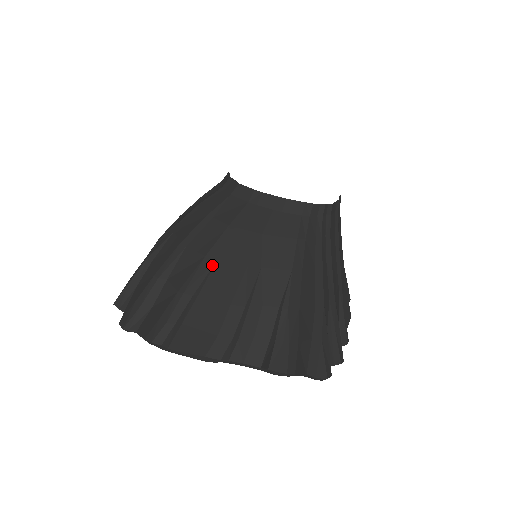
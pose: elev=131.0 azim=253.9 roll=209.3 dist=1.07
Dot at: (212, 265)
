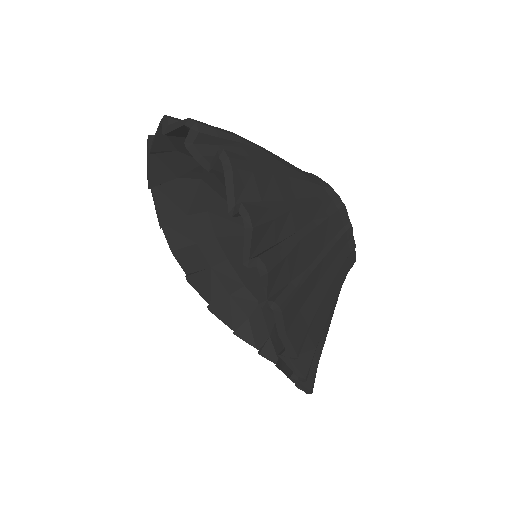
Dot at: occluded
